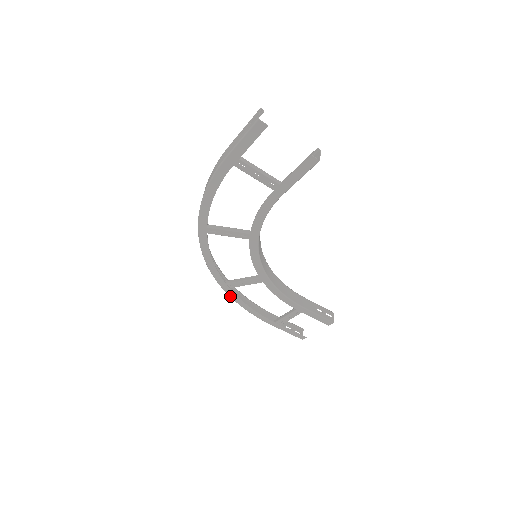
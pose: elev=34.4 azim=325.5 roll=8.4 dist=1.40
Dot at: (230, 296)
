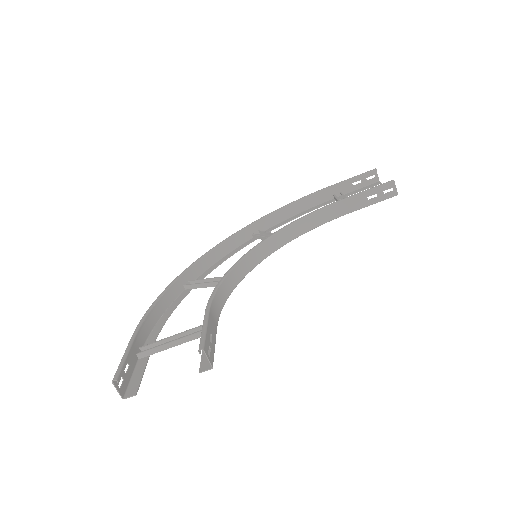
Dot at: (271, 228)
